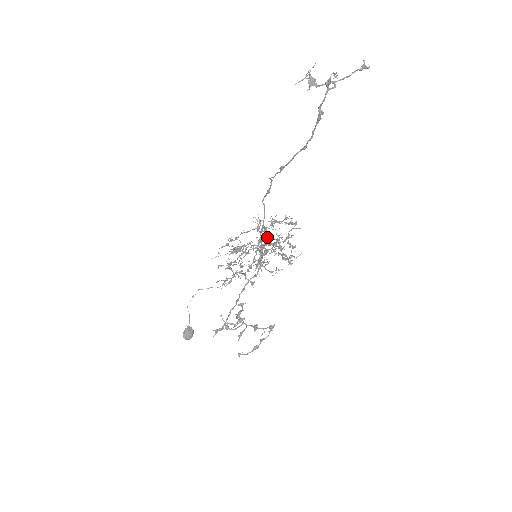
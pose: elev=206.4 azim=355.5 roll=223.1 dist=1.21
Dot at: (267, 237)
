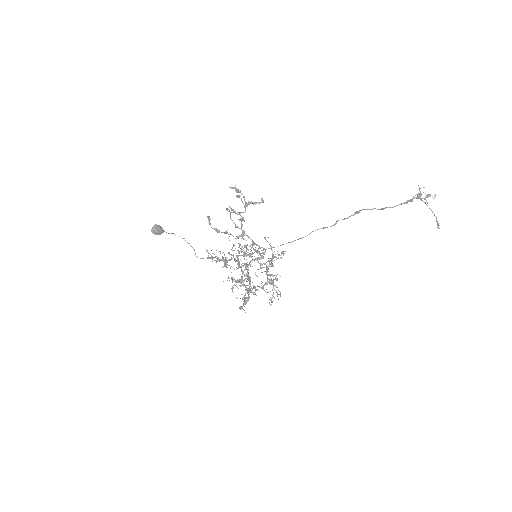
Dot at: (274, 260)
